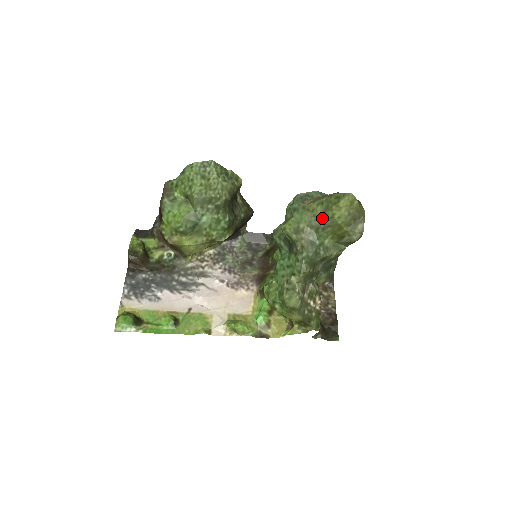
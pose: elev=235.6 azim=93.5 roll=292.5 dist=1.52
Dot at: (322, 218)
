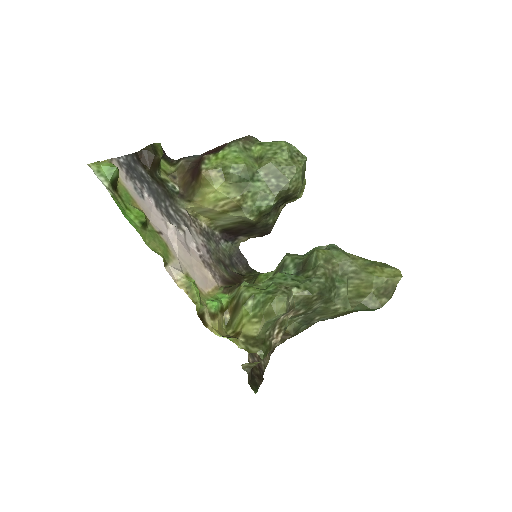
Dot at: (359, 268)
